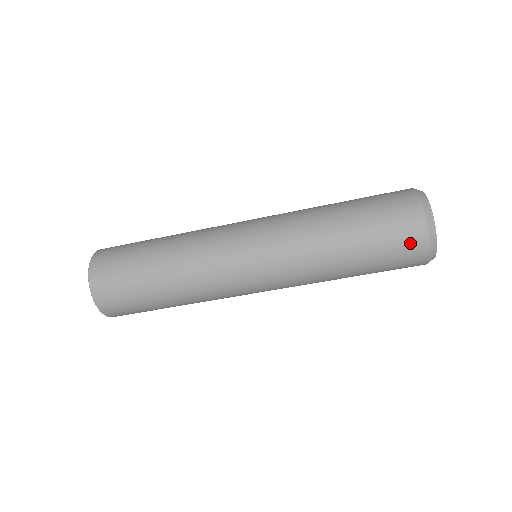
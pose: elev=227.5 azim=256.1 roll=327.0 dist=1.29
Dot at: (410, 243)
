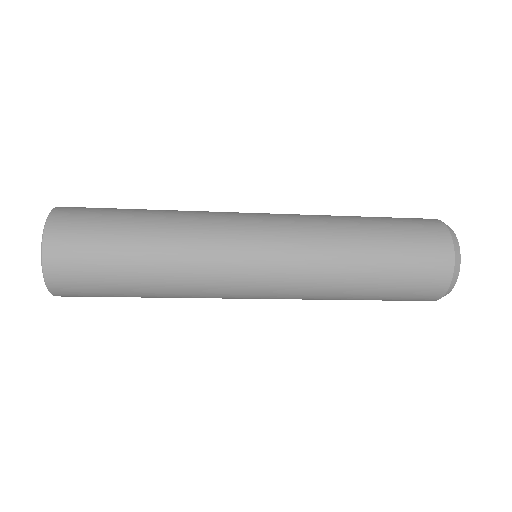
Dot at: (436, 258)
